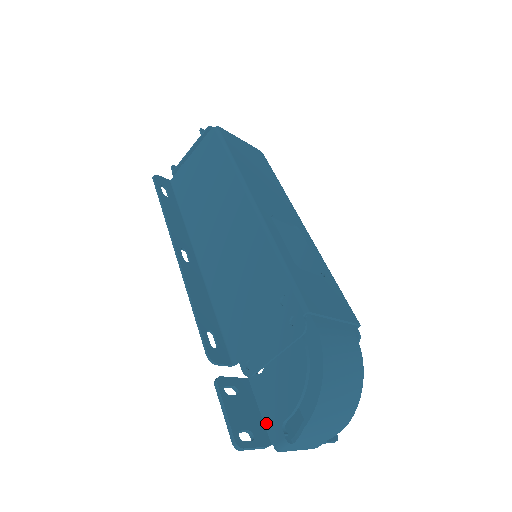
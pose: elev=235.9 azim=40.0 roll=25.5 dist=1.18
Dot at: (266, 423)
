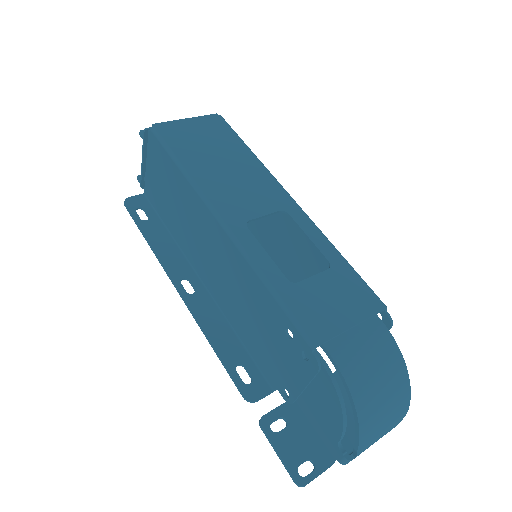
Dot at: (324, 441)
